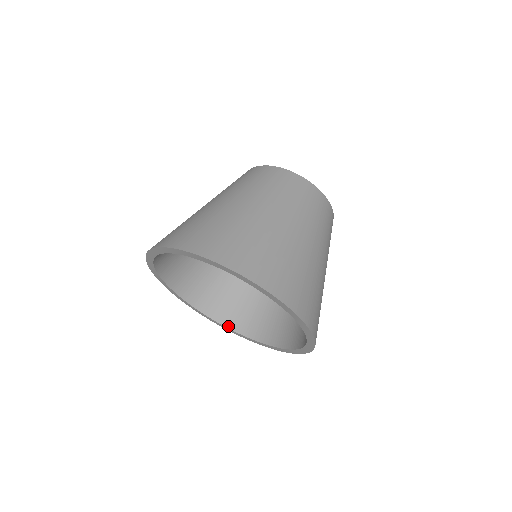
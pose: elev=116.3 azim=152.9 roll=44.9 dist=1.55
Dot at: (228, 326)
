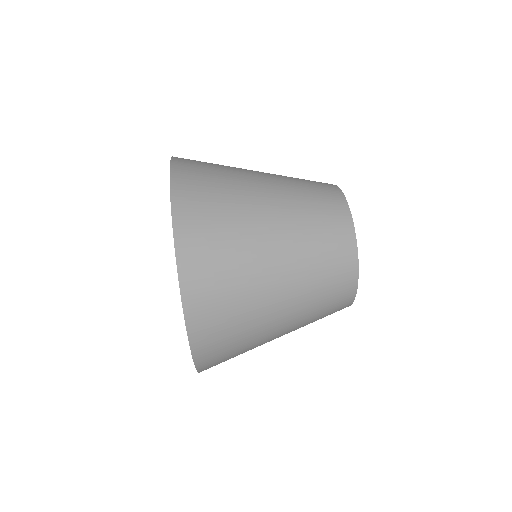
Dot at: occluded
